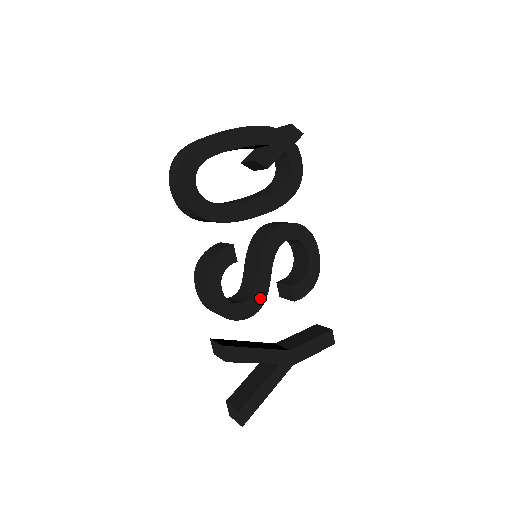
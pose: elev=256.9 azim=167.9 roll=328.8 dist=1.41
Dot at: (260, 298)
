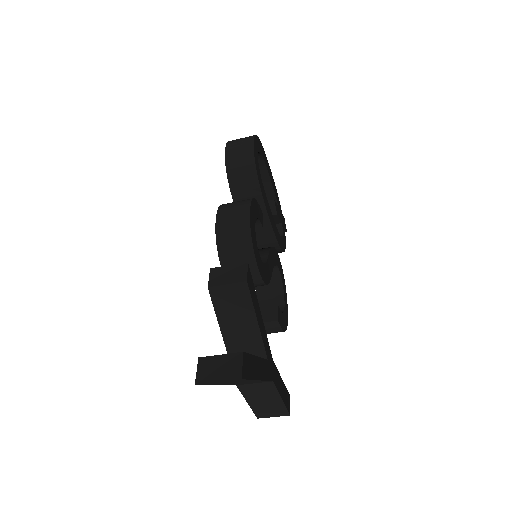
Dot at: (267, 276)
